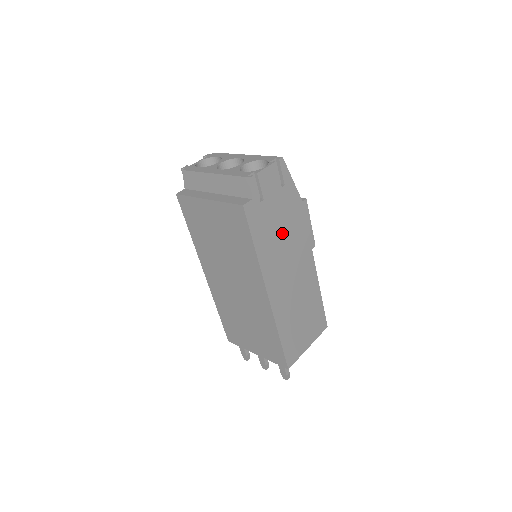
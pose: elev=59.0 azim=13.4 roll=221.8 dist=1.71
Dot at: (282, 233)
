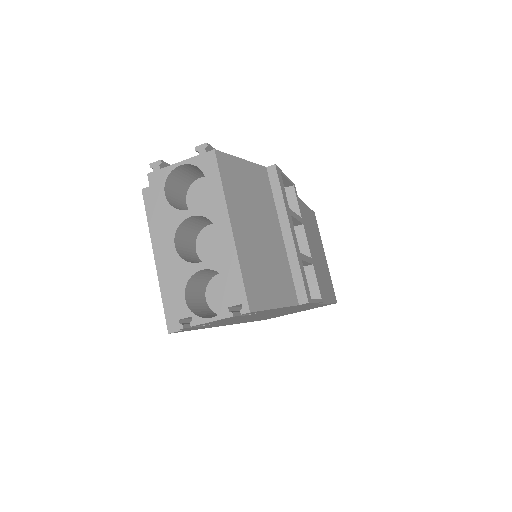
Dot at: occluded
